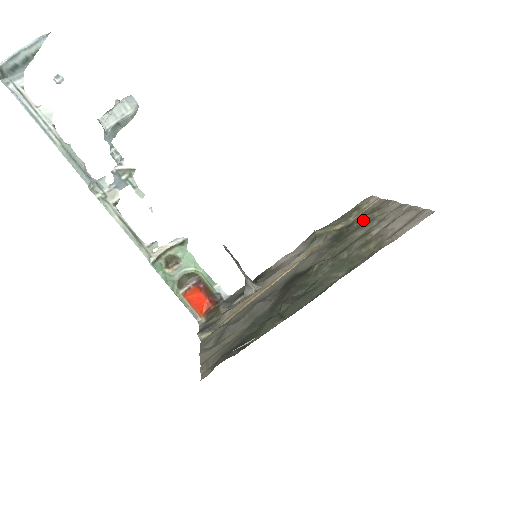
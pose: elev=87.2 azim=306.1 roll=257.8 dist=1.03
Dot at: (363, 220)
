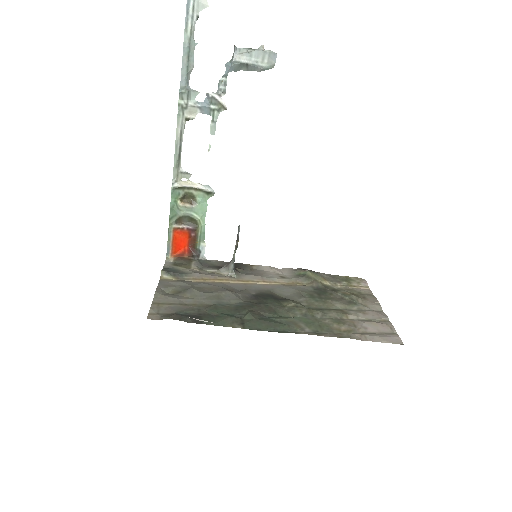
Dot at: (348, 296)
